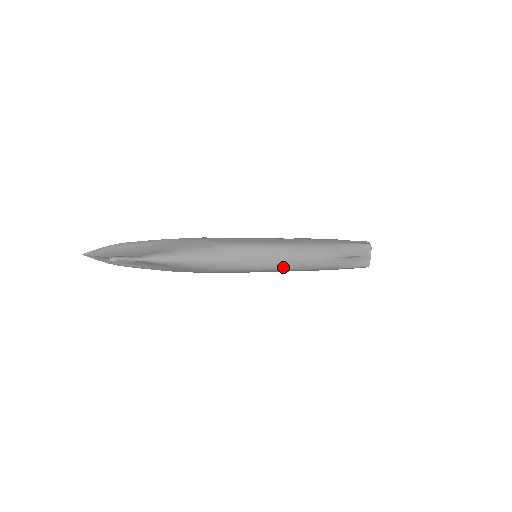
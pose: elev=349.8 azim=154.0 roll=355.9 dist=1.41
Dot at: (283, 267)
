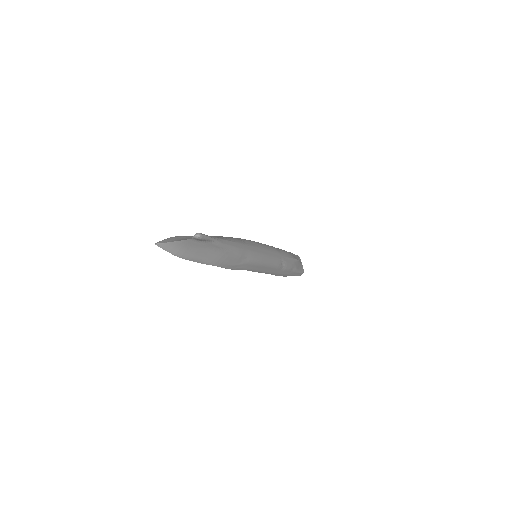
Dot at: (275, 263)
